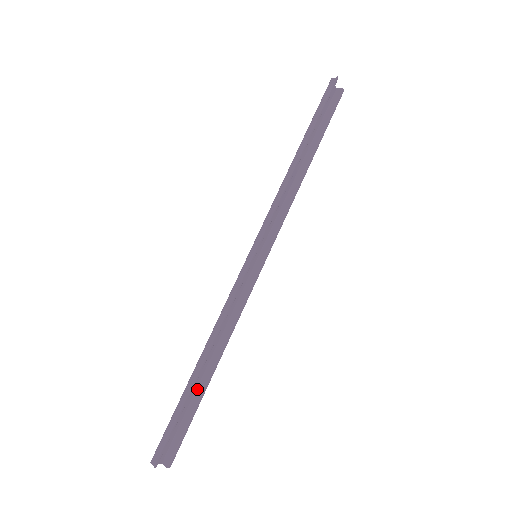
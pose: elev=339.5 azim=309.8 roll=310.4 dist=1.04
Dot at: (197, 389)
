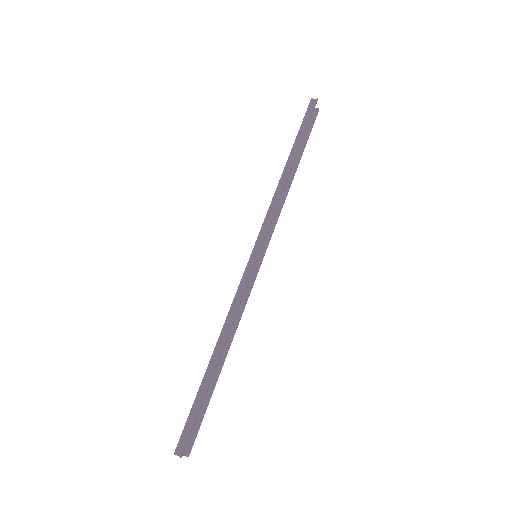
Dot at: occluded
